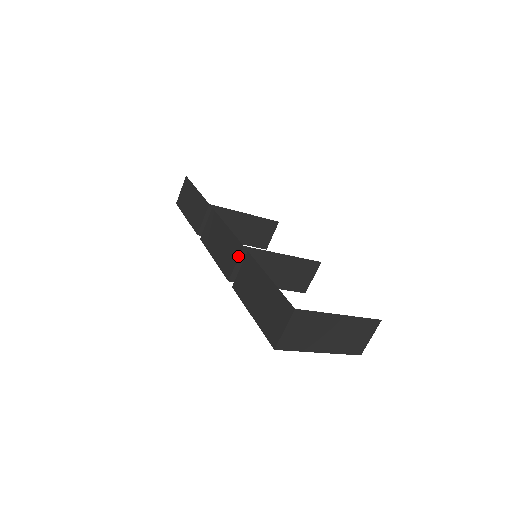
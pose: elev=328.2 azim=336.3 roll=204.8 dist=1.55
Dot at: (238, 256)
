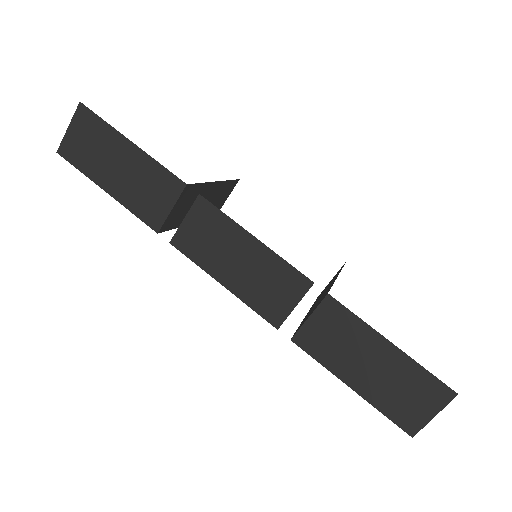
Dot at: (301, 296)
